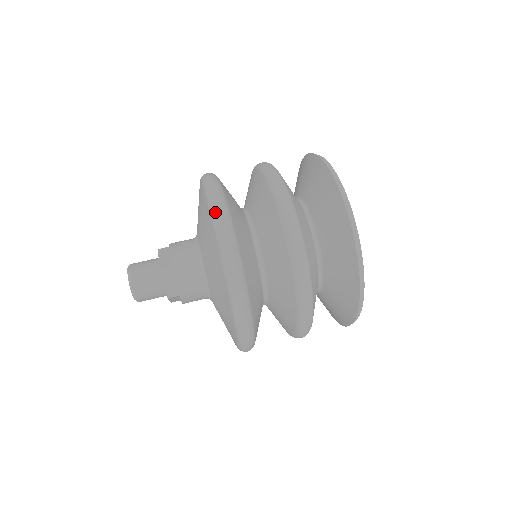
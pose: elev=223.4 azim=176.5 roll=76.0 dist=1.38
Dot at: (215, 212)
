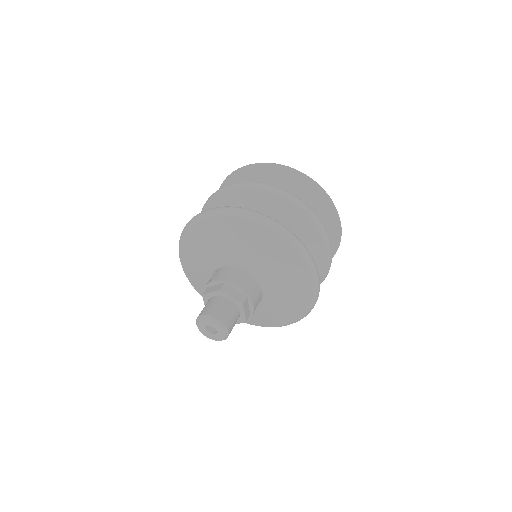
Dot at: (216, 211)
